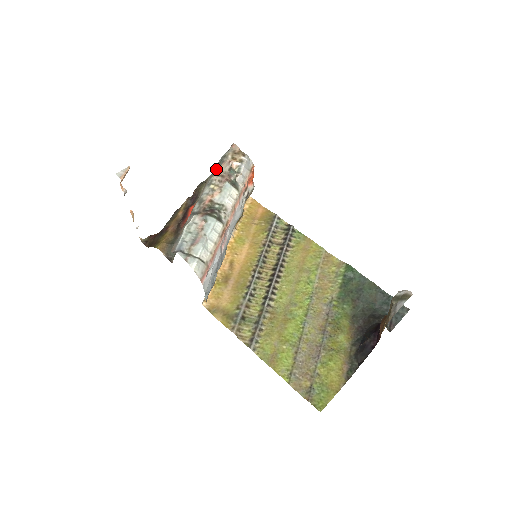
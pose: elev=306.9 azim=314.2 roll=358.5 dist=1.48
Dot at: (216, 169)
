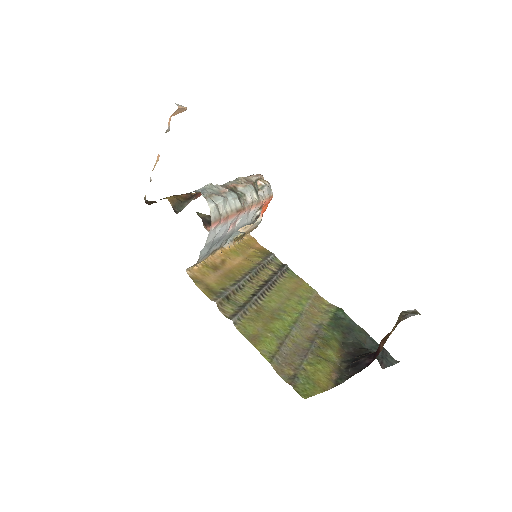
Dot at: occluded
